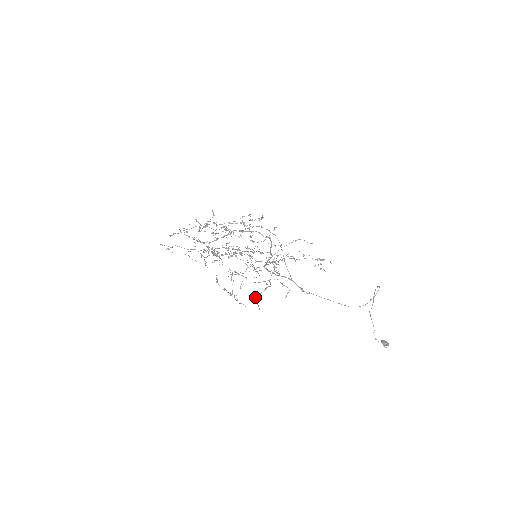
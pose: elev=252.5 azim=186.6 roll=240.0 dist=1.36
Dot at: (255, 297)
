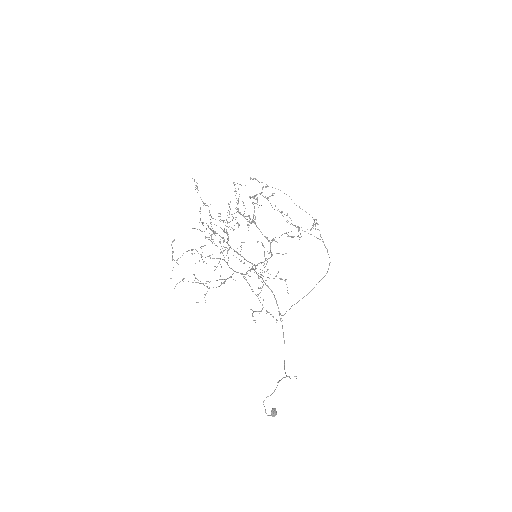
Dot at: occluded
